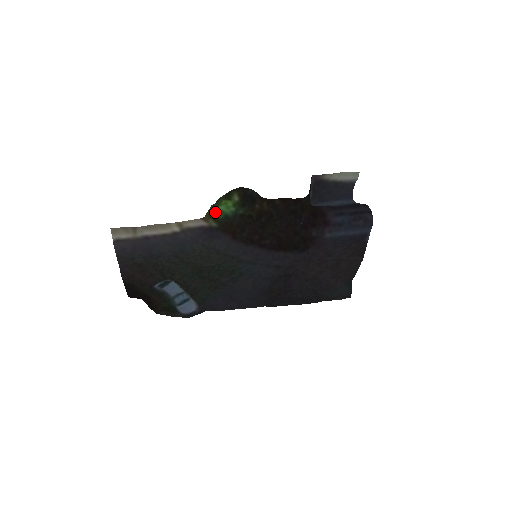
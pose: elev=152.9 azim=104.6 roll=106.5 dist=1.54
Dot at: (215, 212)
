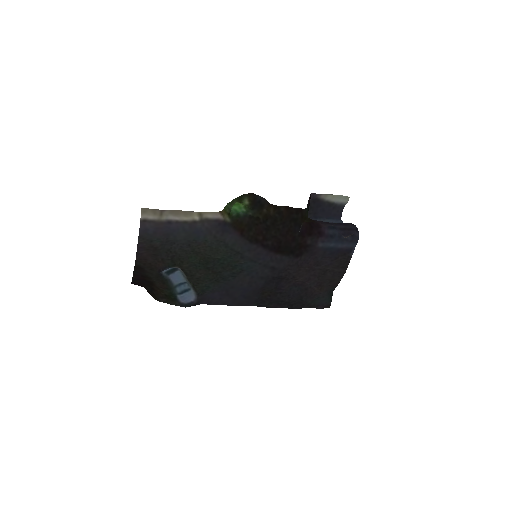
Dot at: (230, 209)
